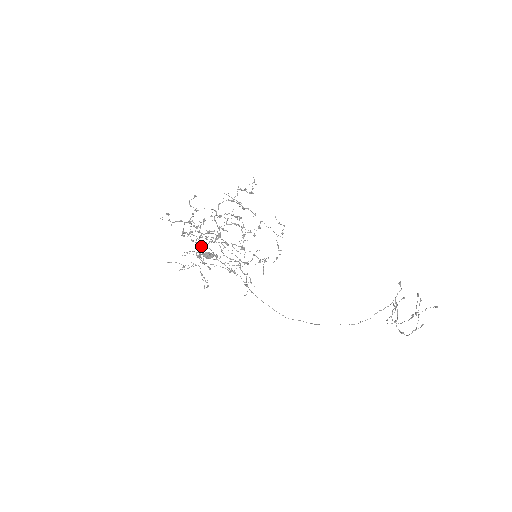
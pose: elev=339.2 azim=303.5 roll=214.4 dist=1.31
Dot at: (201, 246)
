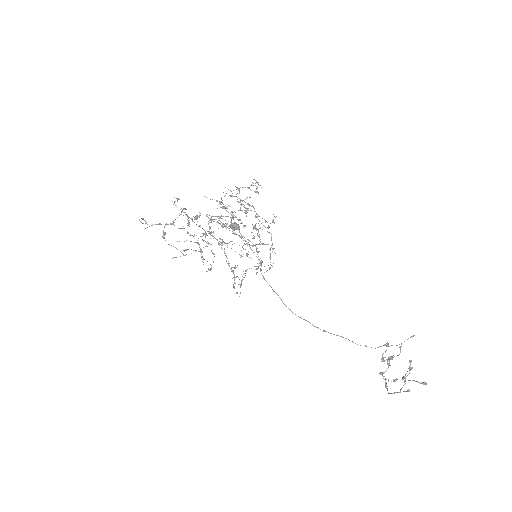
Dot at: occluded
